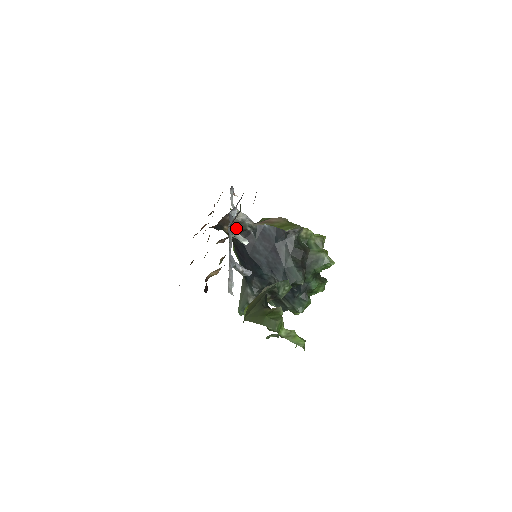
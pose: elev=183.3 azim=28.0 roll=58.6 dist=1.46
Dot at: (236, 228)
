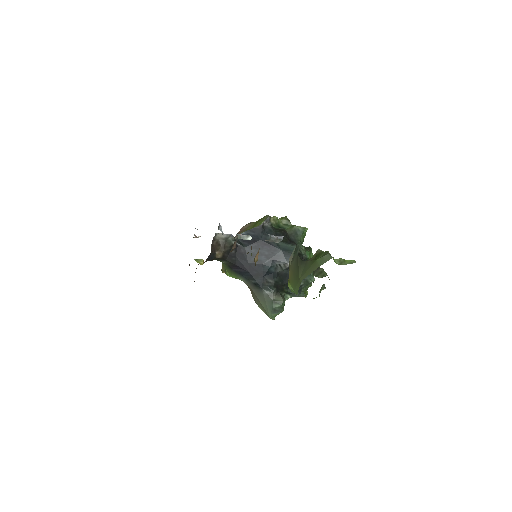
Dot at: (225, 248)
